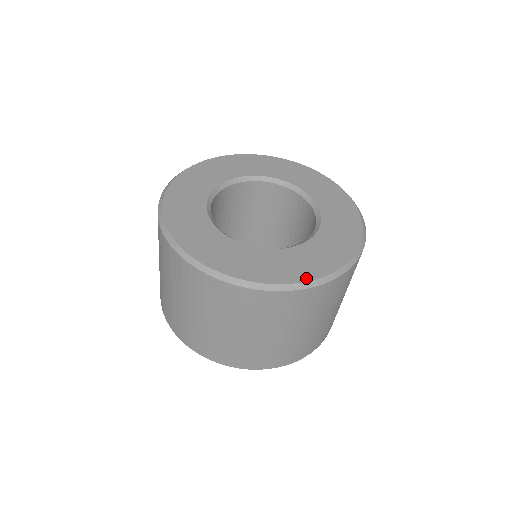
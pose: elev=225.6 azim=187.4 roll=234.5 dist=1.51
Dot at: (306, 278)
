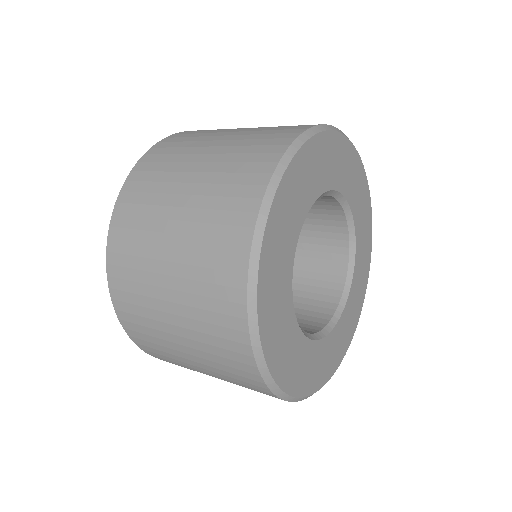
Dot at: (349, 343)
